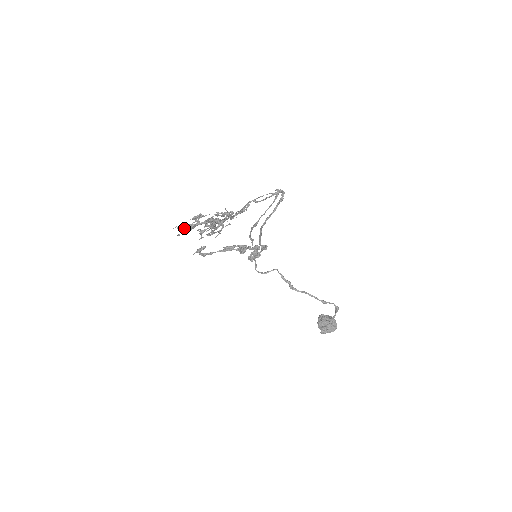
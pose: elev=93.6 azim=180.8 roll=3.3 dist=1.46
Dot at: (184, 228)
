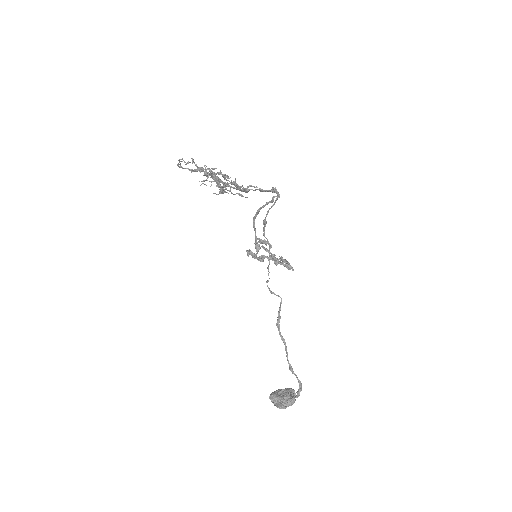
Dot at: (211, 177)
